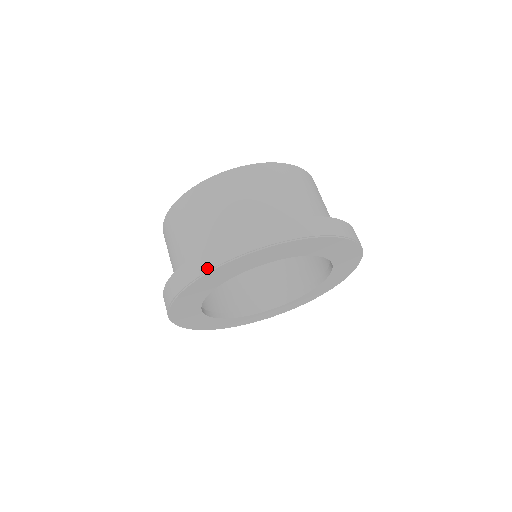
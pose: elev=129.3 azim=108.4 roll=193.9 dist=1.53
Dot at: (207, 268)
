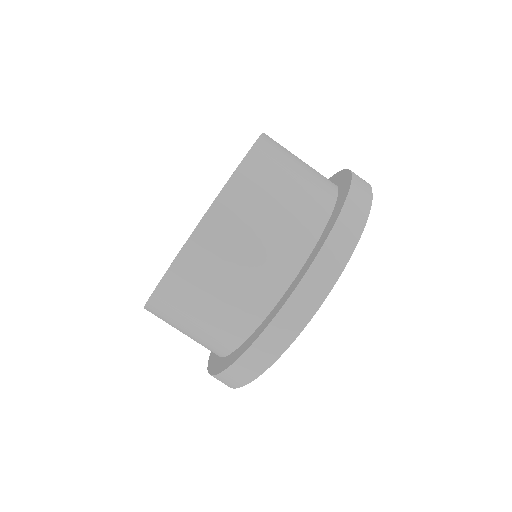
Dot at: (281, 349)
